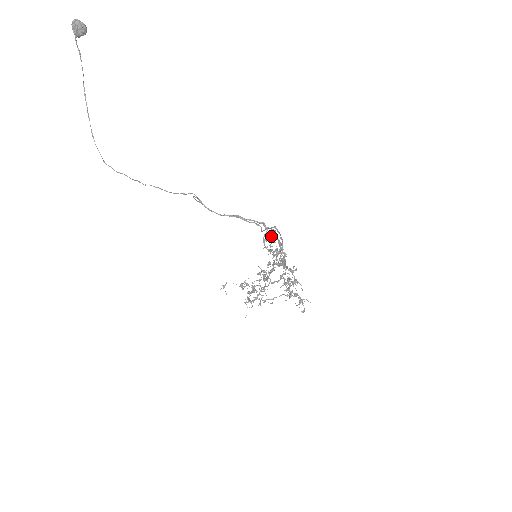
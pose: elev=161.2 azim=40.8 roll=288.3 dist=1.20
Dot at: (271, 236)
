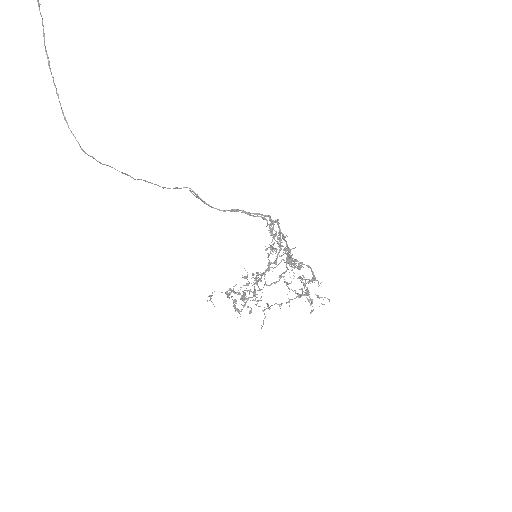
Dot at: (271, 231)
